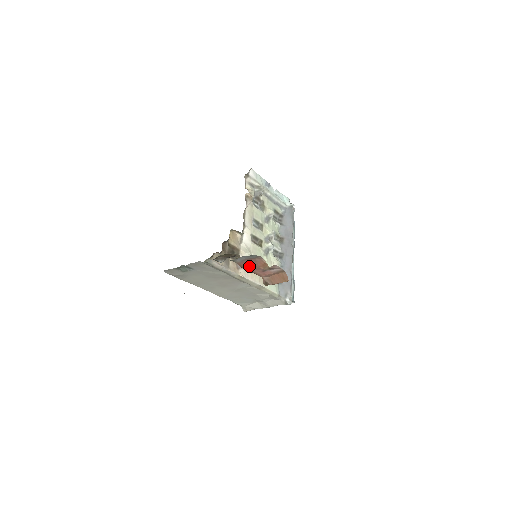
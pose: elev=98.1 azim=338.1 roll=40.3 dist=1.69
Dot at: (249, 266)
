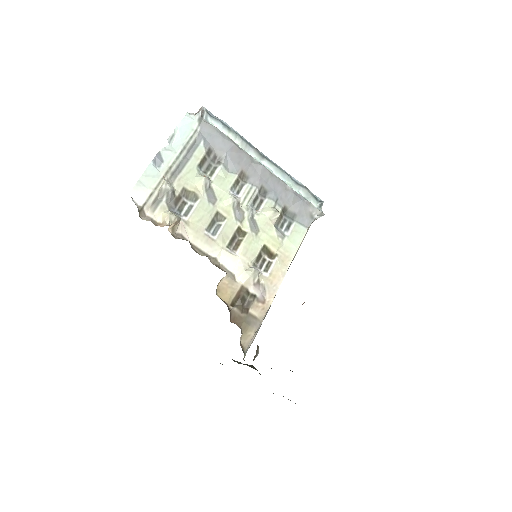
Dot at: occluded
